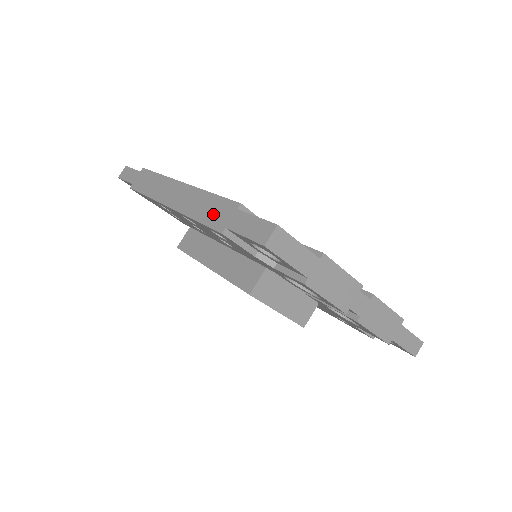
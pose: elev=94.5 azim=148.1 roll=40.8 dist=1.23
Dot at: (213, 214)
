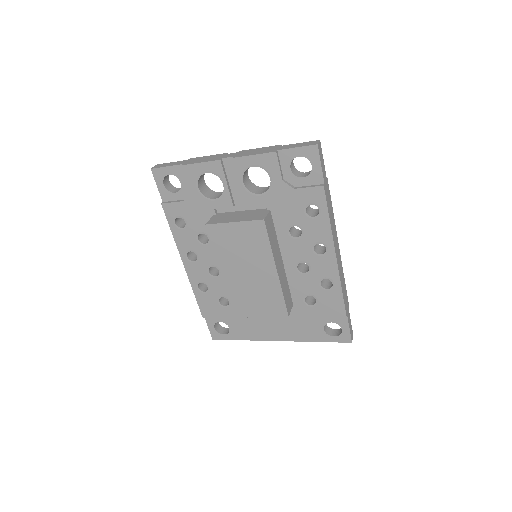
Dot at: occluded
